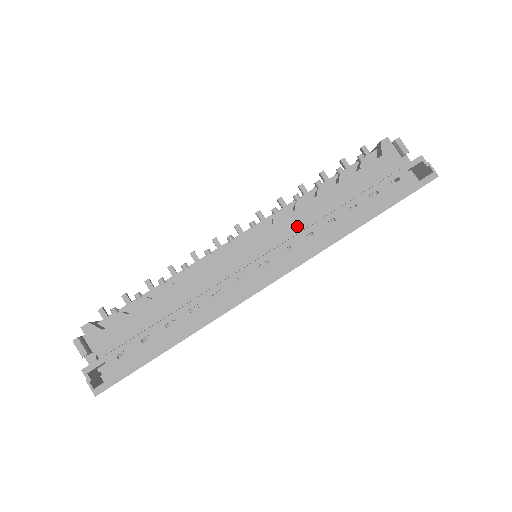
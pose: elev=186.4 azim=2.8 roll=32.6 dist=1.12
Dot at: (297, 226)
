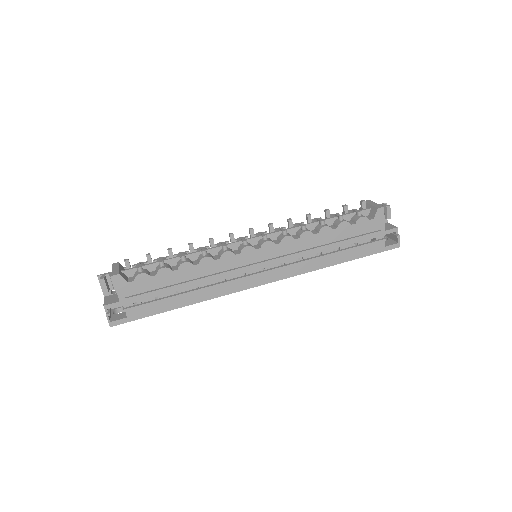
Dot at: (295, 250)
